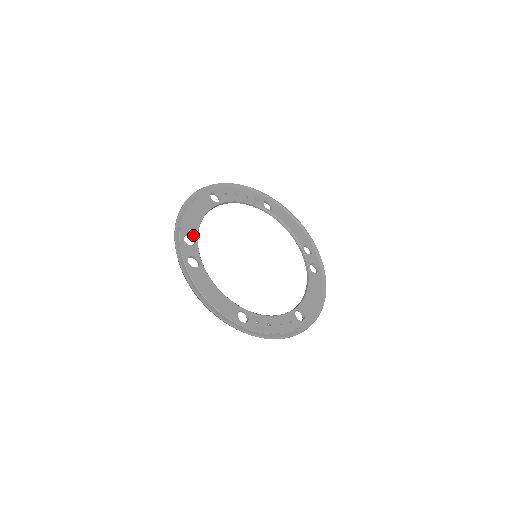
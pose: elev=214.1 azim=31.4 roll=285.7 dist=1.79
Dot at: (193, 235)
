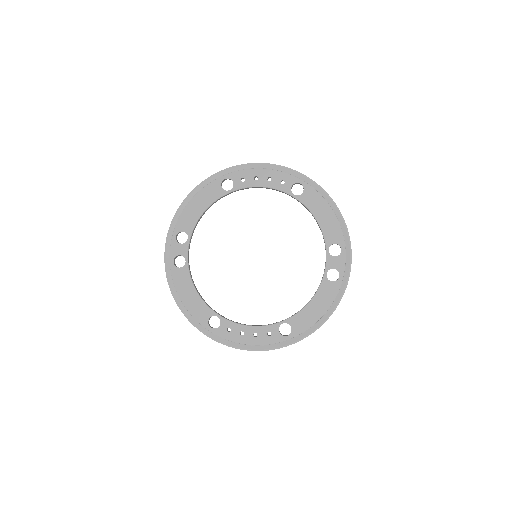
Dot at: (187, 232)
